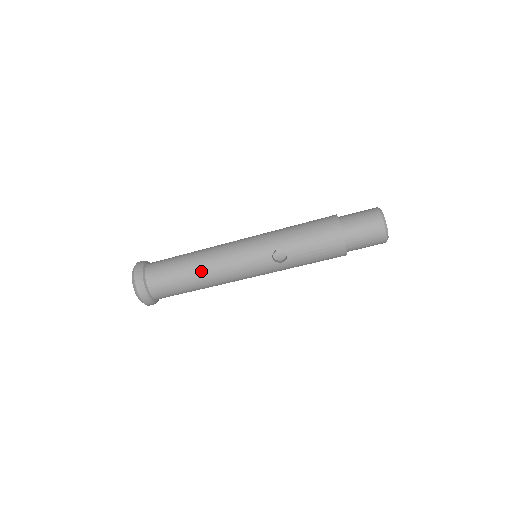
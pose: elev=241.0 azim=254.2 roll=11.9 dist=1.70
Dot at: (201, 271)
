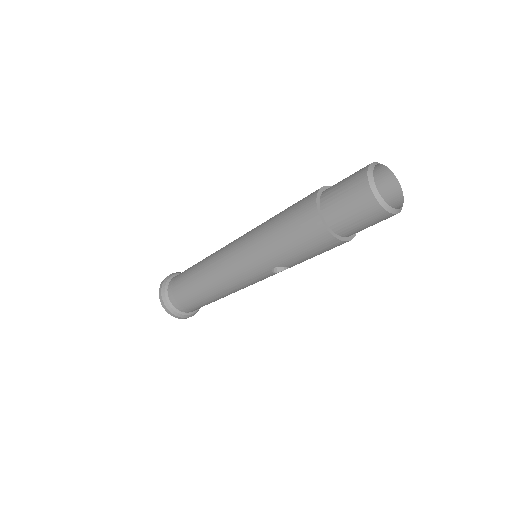
Dot at: (217, 296)
